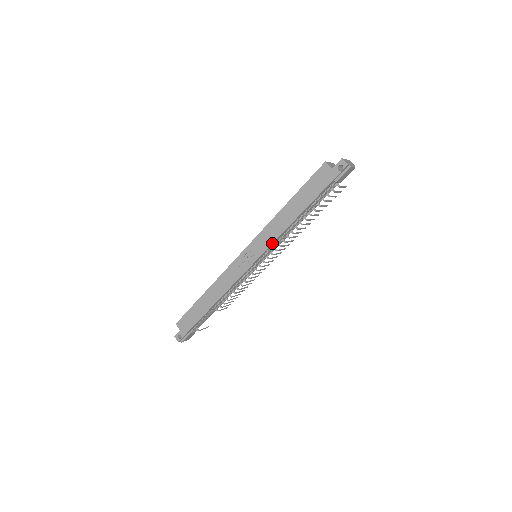
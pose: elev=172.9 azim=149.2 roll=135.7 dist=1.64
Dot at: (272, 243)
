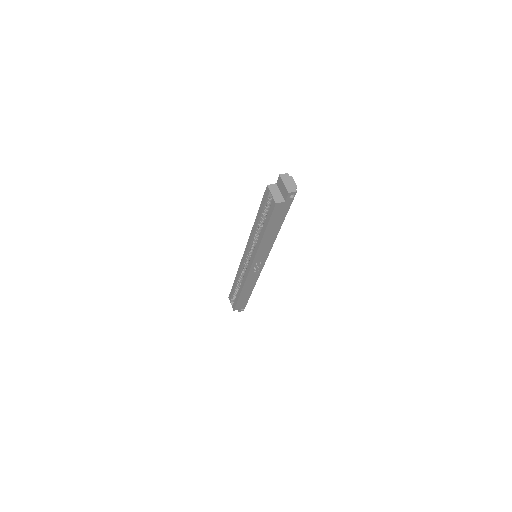
Dot at: occluded
